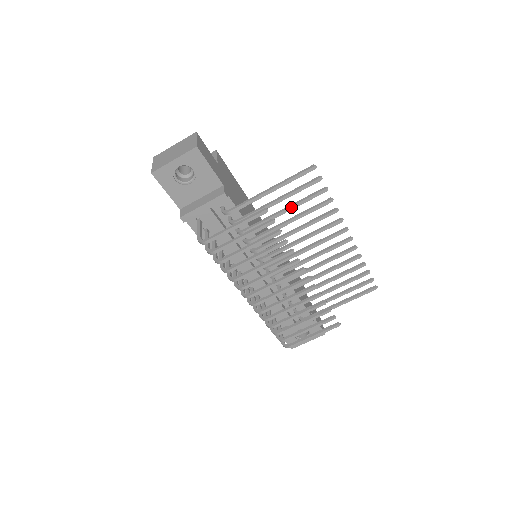
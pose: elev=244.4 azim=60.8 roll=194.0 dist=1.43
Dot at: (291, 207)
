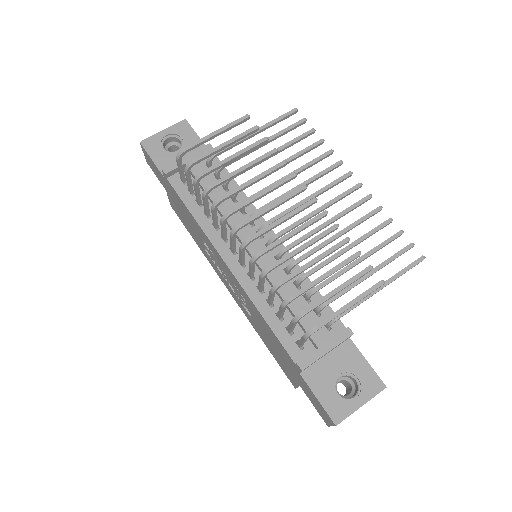
Dot at: (280, 147)
